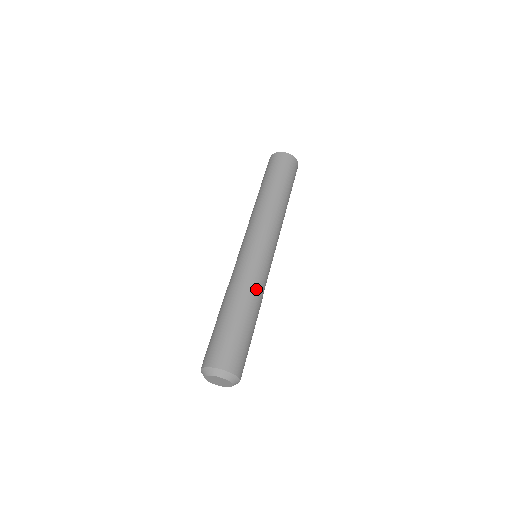
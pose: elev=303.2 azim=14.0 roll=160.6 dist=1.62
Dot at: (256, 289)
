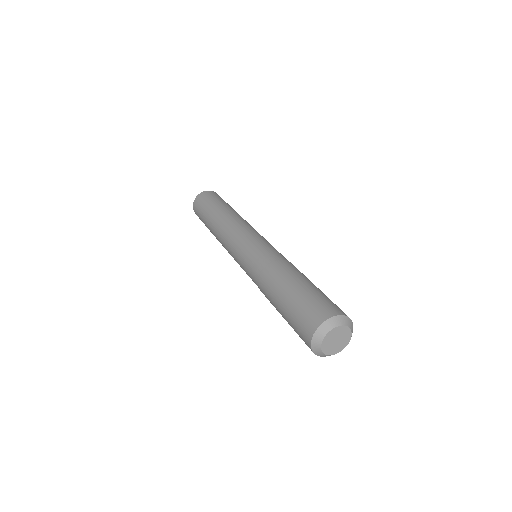
Dot at: (287, 261)
